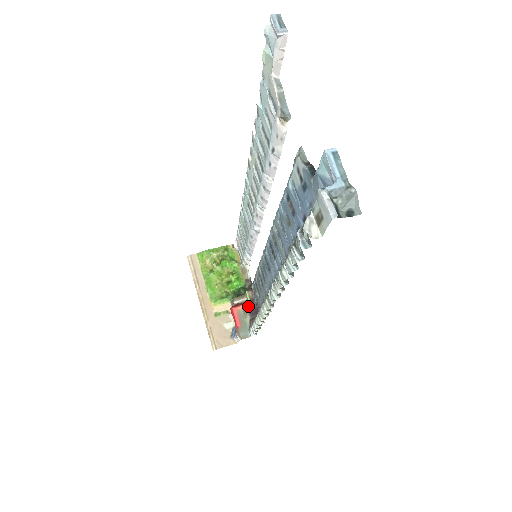
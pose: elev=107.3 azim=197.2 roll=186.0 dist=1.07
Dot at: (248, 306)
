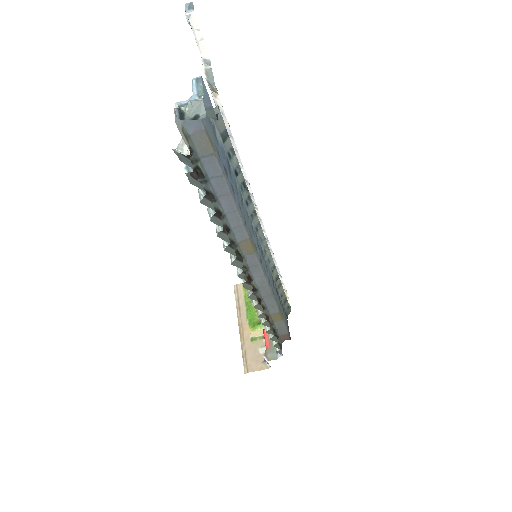
Dot at: occluded
